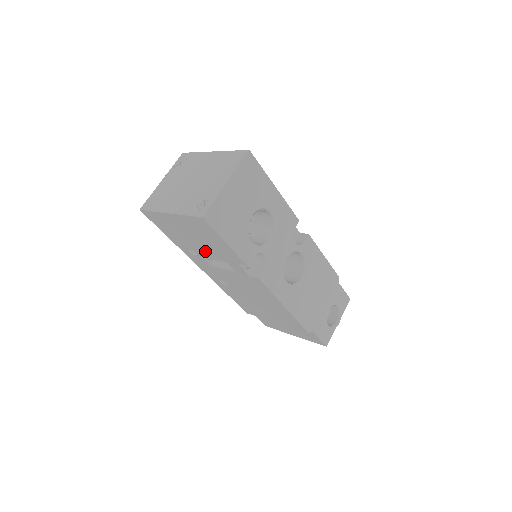
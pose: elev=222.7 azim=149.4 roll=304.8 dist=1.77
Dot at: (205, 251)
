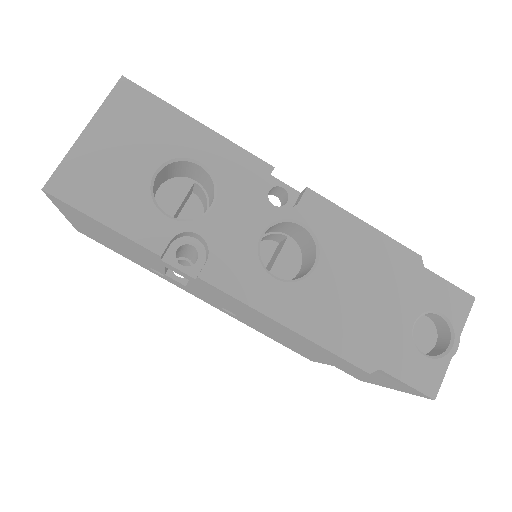
Dot at: (145, 260)
